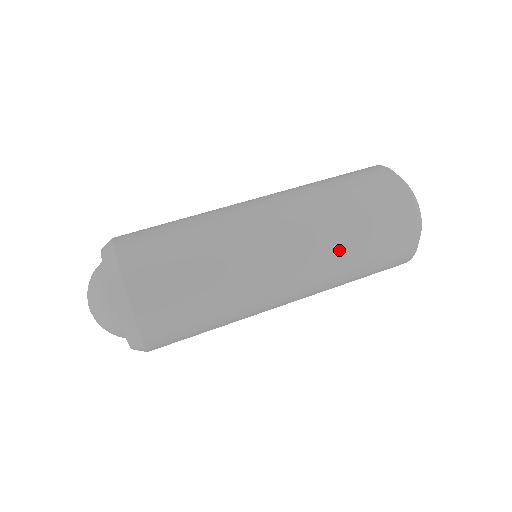
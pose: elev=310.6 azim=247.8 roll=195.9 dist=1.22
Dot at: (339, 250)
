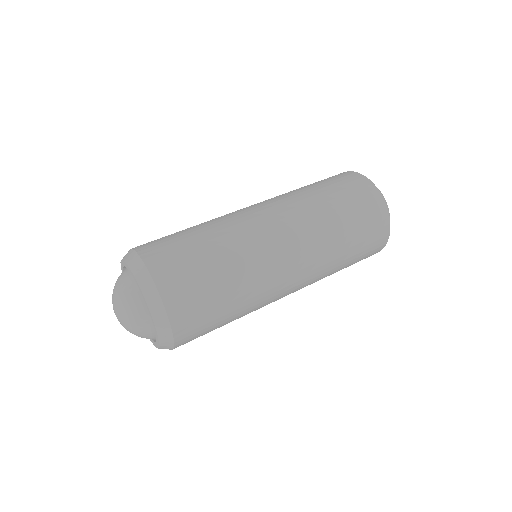
Dot at: (327, 232)
